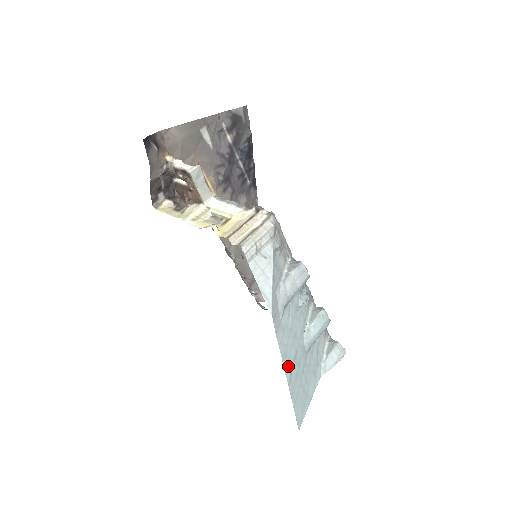
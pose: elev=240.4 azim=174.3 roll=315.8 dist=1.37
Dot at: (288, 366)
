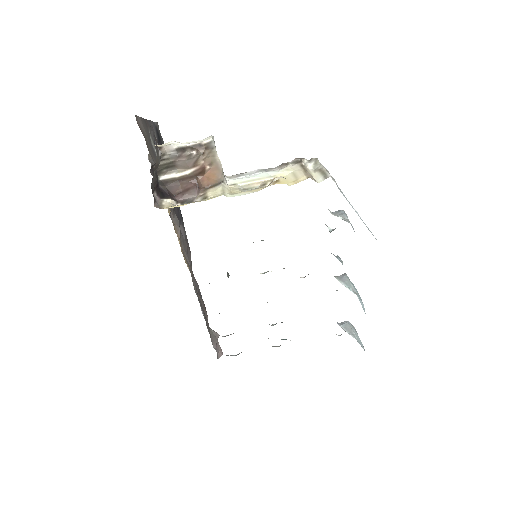
Dot at: occluded
